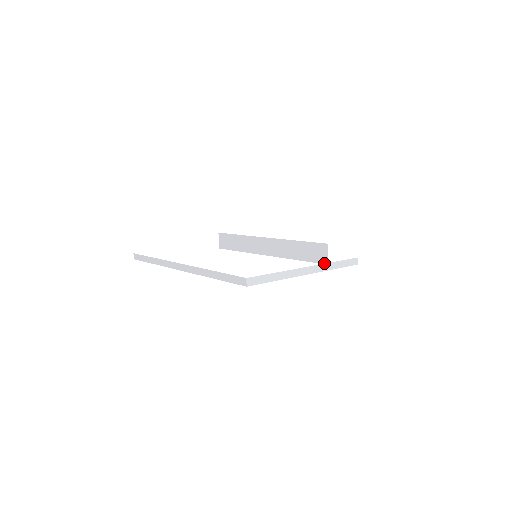
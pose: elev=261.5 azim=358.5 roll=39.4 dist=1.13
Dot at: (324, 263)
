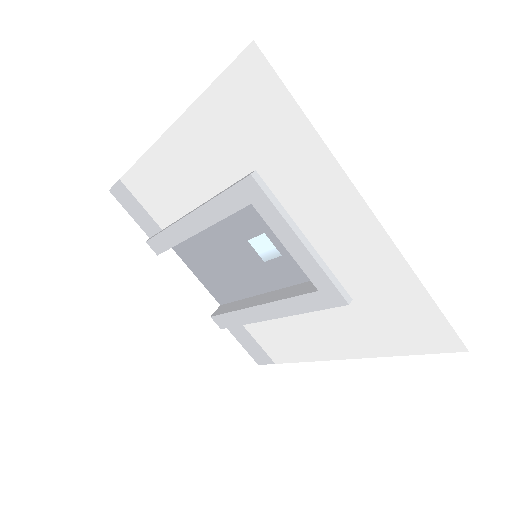
Dot at: (315, 291)
